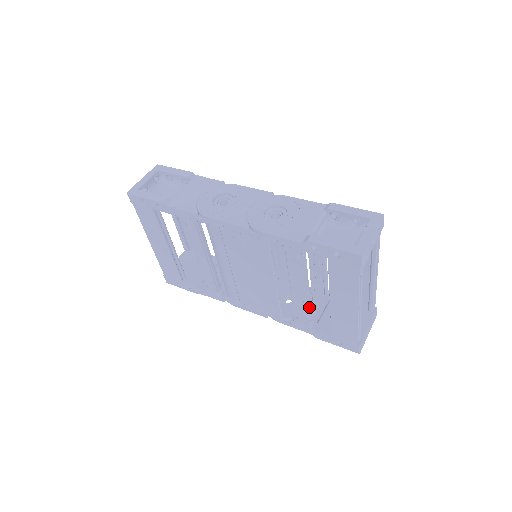
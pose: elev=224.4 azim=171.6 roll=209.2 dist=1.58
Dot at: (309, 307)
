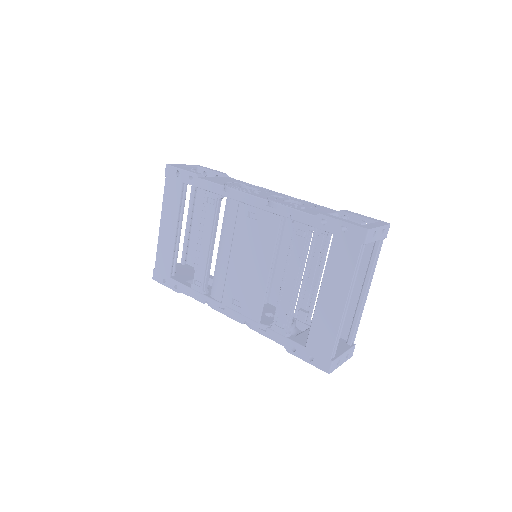
Dot at: (293, 307)
